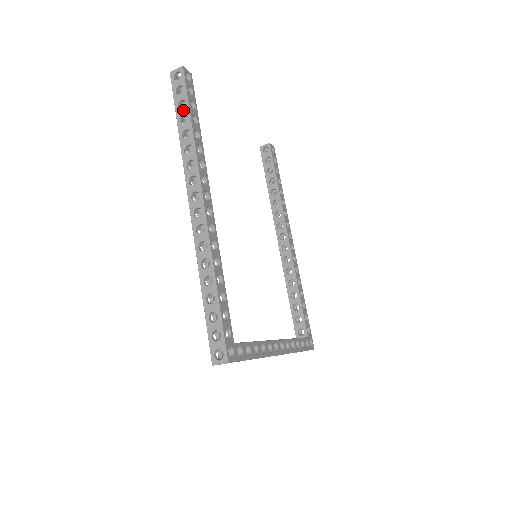
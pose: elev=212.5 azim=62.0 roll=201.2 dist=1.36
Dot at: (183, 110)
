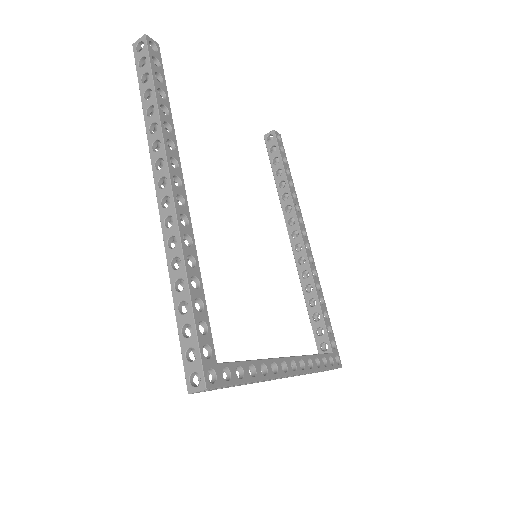
Dot at: (147, 84)
